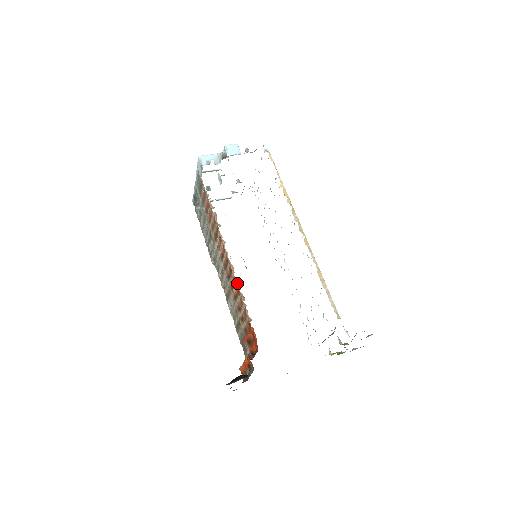
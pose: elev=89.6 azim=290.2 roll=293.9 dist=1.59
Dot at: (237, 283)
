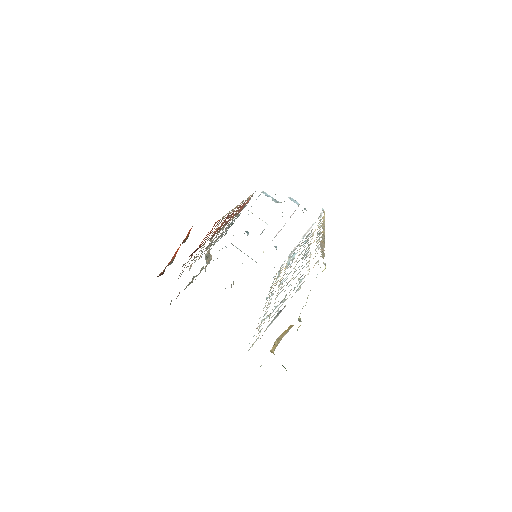
Dot at: (232, 209)
